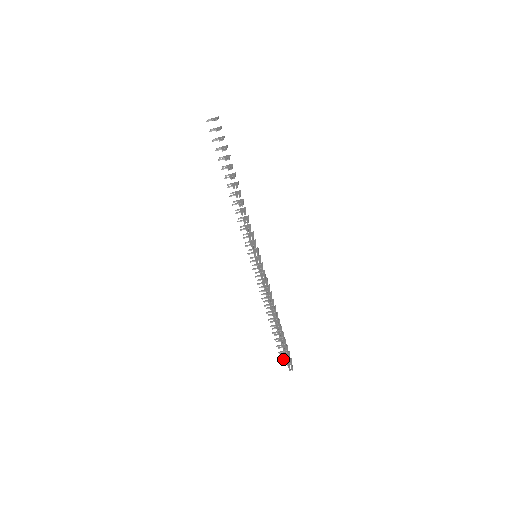
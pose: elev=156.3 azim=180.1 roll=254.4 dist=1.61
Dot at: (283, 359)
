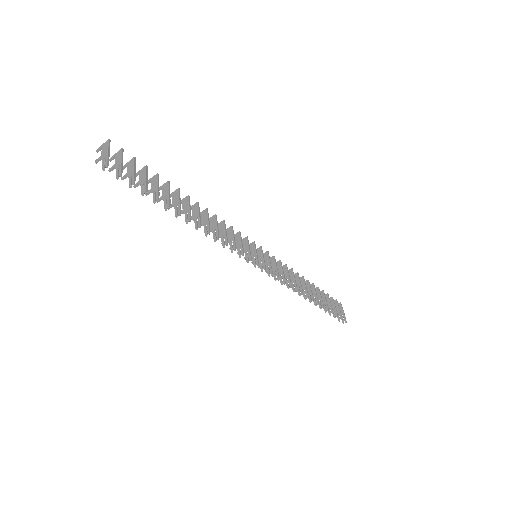
Dot at: occluded
